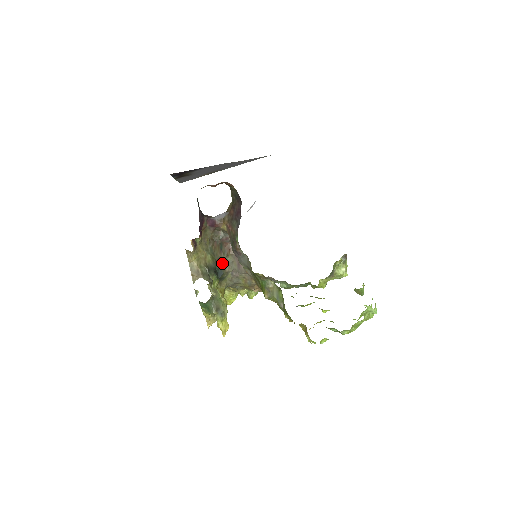
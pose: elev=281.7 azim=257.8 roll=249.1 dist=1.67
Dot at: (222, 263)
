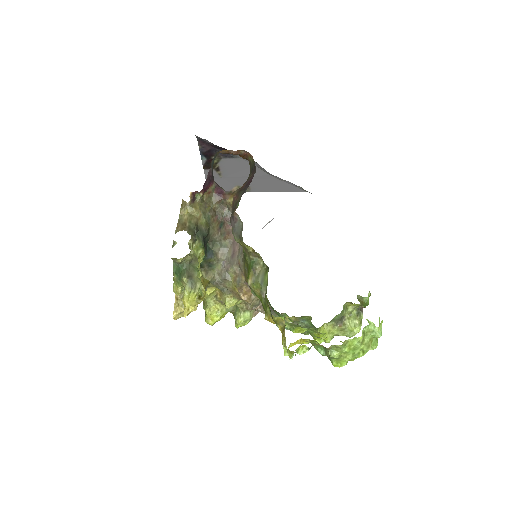
Dot at: (216, 245)
